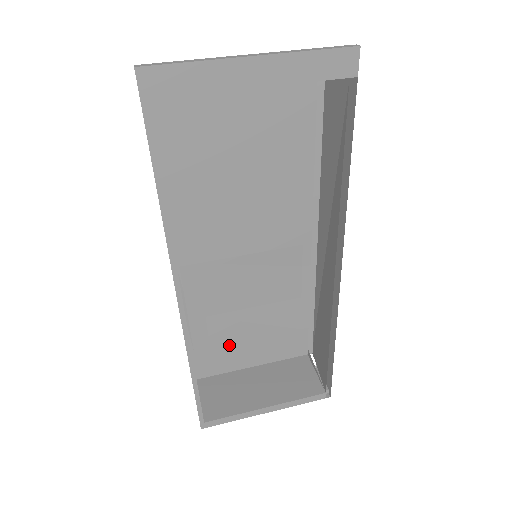
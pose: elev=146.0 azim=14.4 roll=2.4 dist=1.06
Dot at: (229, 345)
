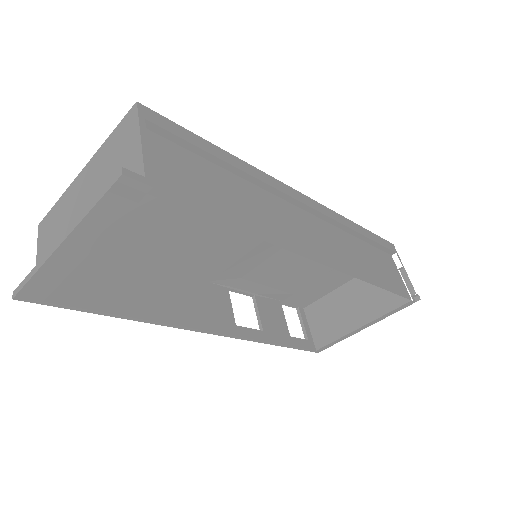
Dot at: (307, 286)
